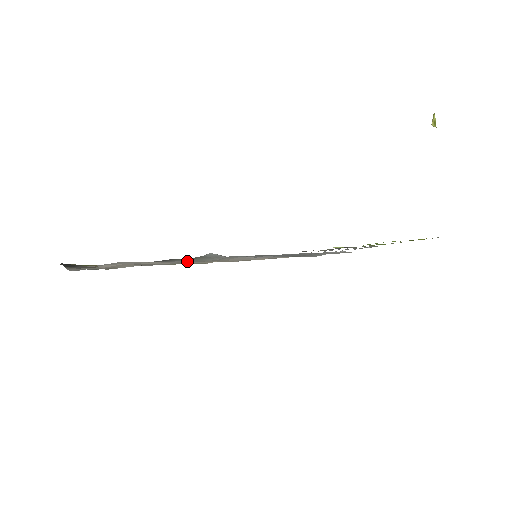
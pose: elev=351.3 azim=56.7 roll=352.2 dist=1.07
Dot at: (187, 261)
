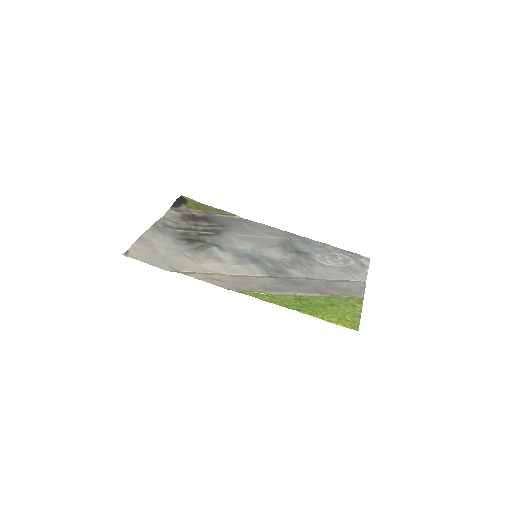
Dot at: (178, 256)
